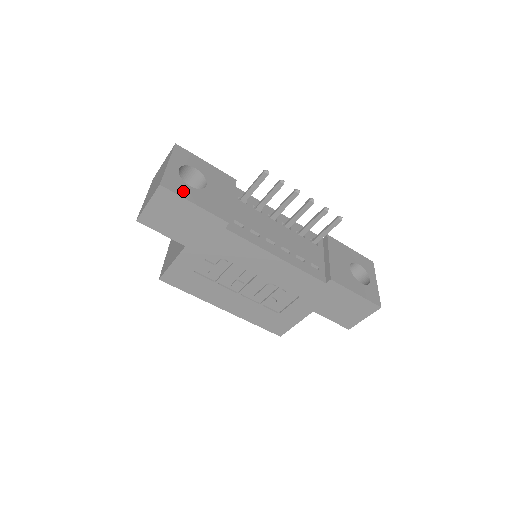
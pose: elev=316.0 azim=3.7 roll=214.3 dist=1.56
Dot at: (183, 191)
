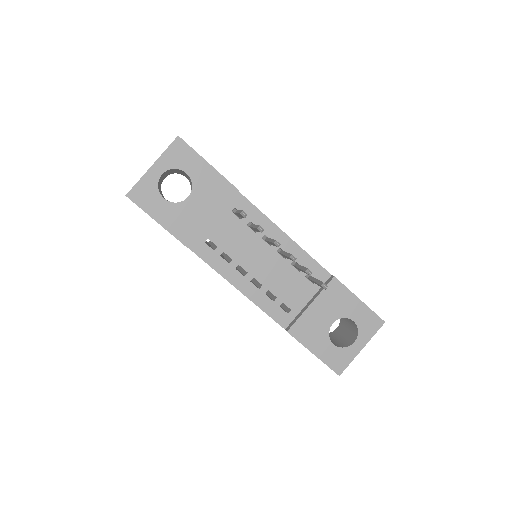
Dot at: (151, 205)
